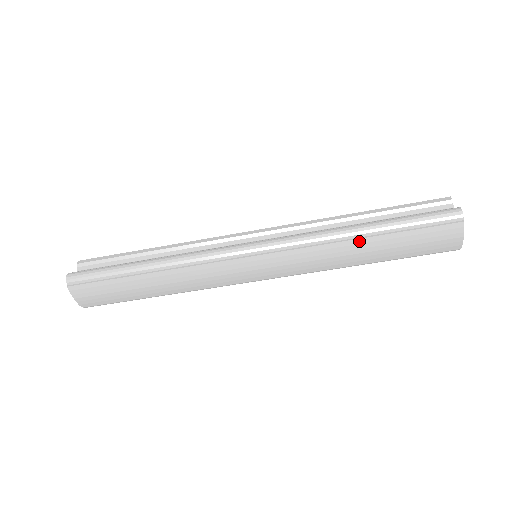
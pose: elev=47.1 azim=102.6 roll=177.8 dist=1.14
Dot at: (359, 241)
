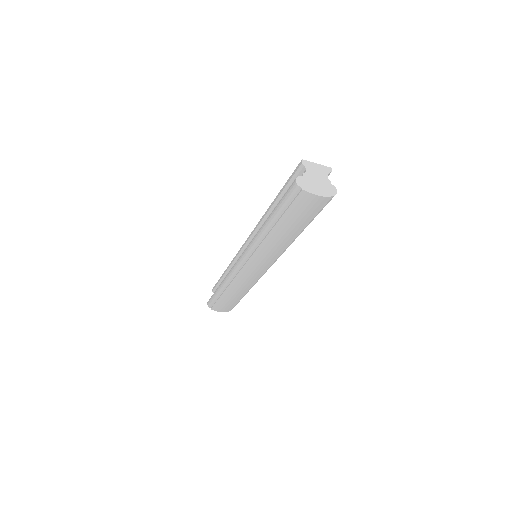
Dot at: (272, 233)
